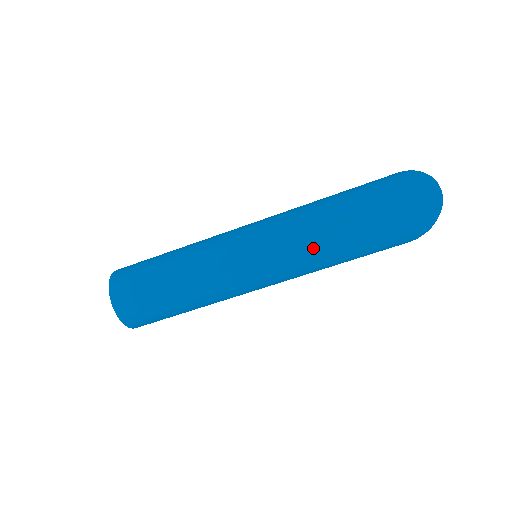
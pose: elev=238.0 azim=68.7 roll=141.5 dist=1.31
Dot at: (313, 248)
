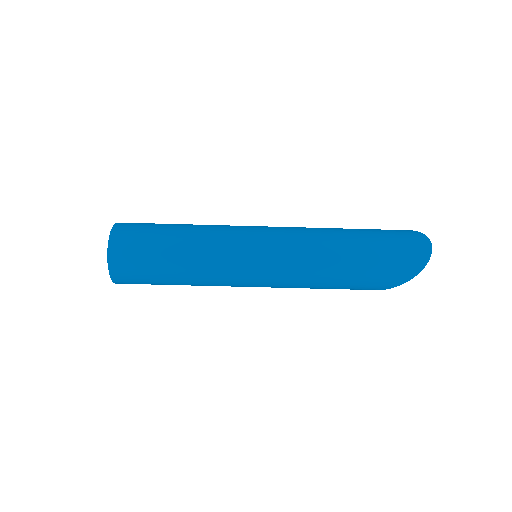
Dot at: (315, 255)
